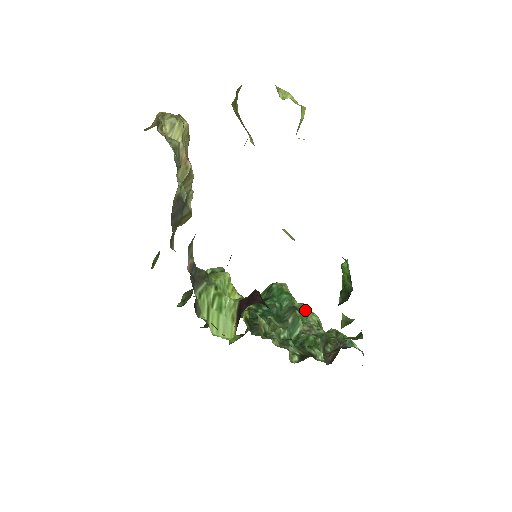
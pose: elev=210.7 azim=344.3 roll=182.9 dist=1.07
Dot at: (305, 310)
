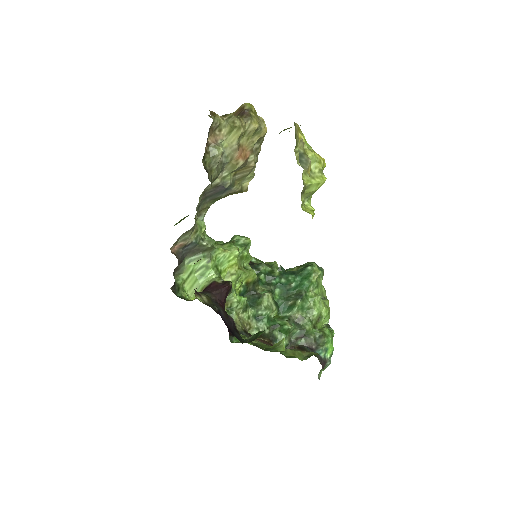
Dot at: (313, 303)
